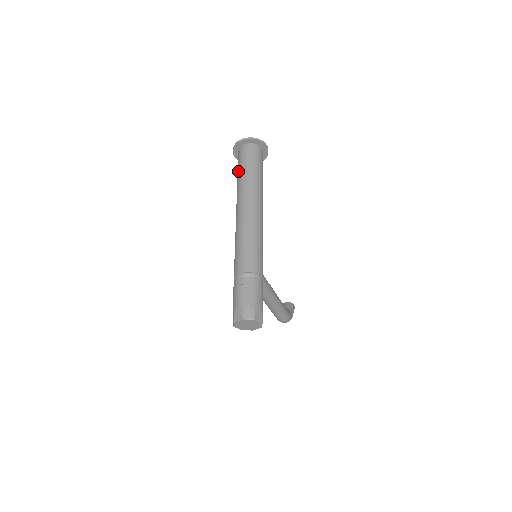
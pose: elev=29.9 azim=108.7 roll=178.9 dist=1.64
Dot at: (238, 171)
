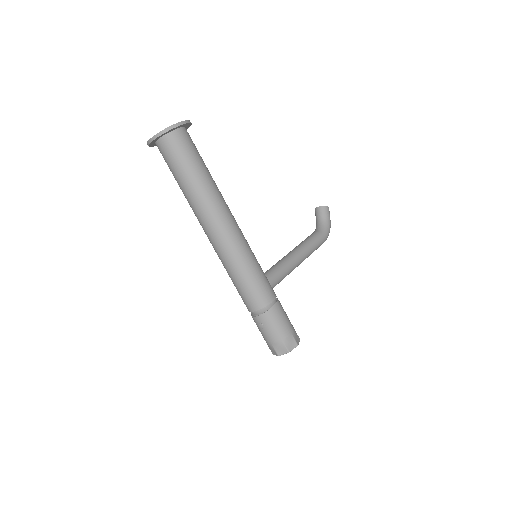
Dot at: occluded
